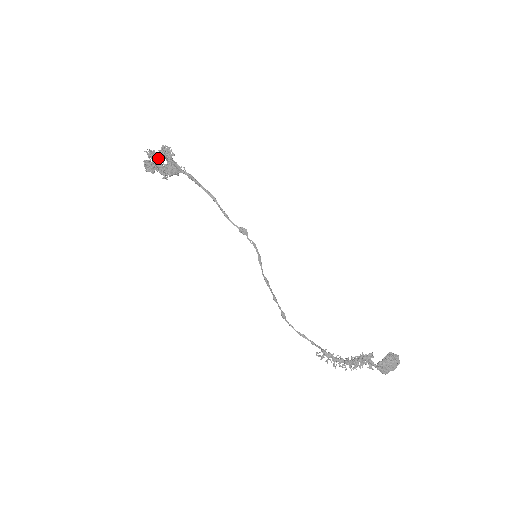
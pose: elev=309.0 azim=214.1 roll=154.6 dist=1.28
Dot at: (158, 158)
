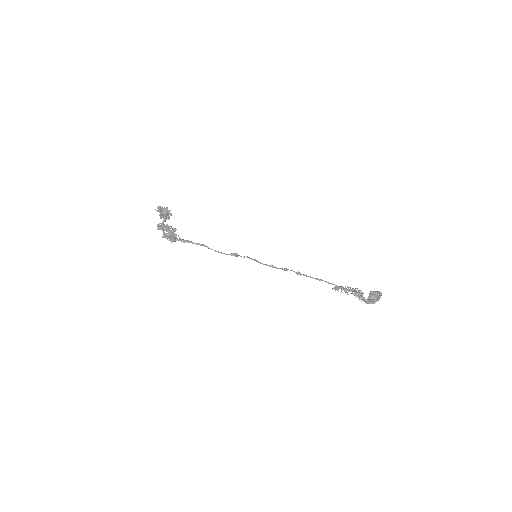
Dot at: occluded
